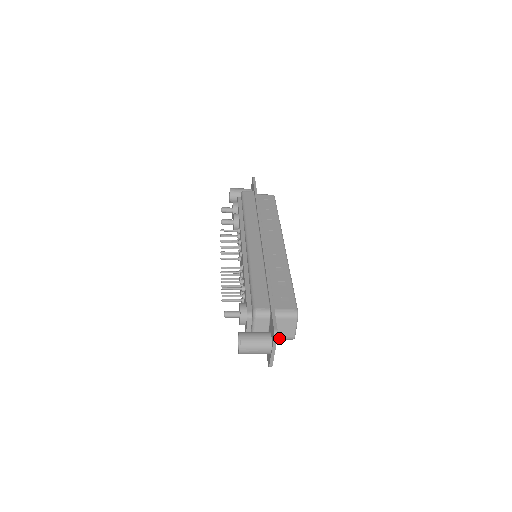
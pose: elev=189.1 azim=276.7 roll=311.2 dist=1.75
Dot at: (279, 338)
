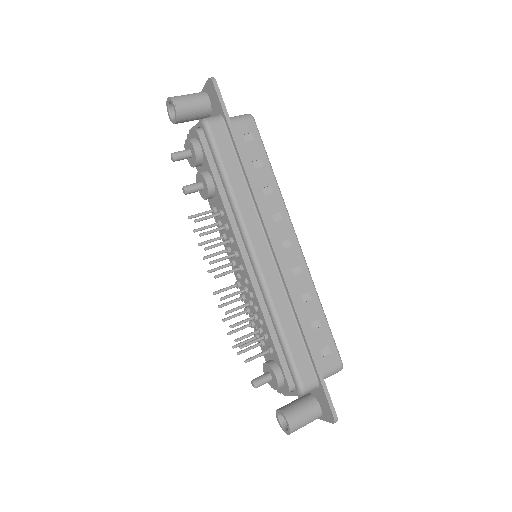
Dot at: occluded
